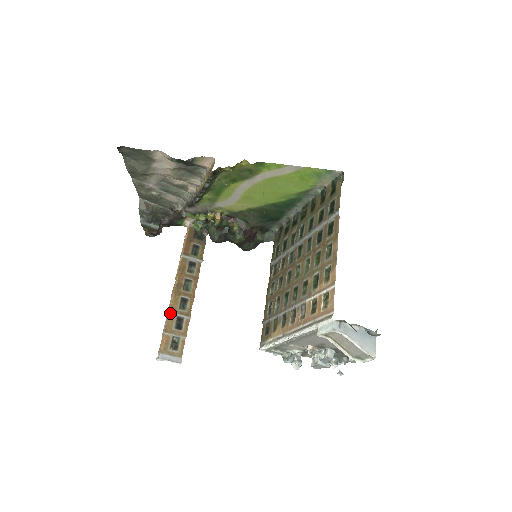
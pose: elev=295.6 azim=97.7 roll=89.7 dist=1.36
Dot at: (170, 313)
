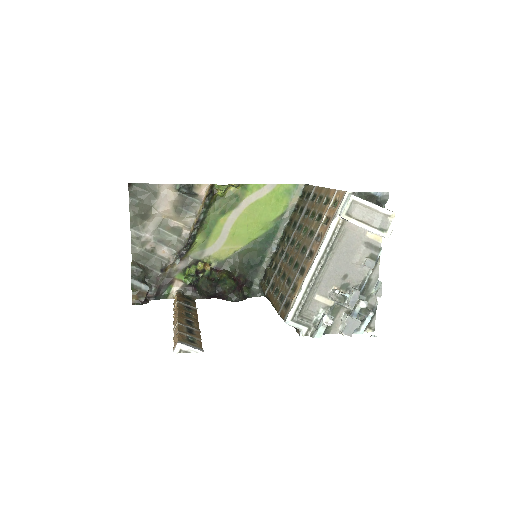
Dot at: (179, 323)
